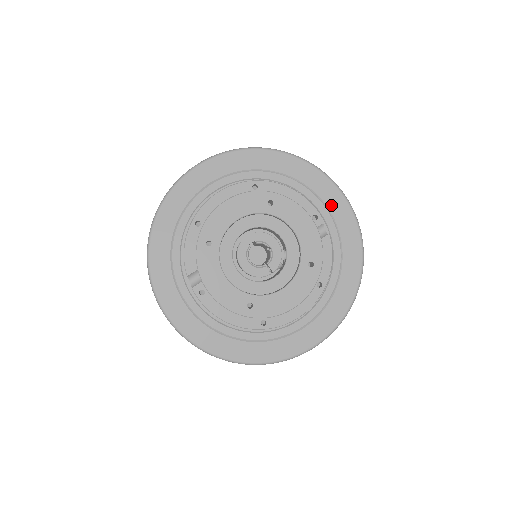
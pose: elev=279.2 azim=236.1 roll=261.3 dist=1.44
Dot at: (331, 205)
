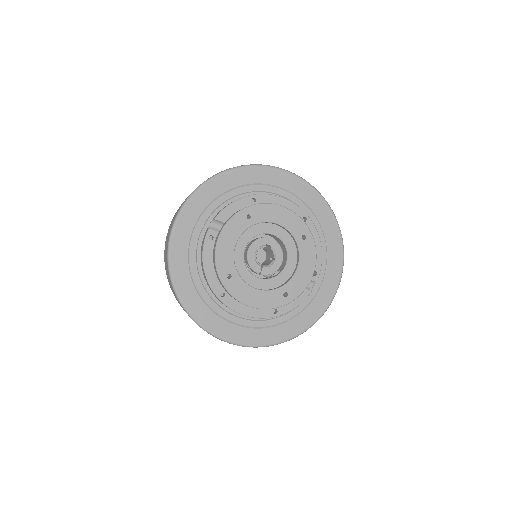
Dot at: (328, 278)
